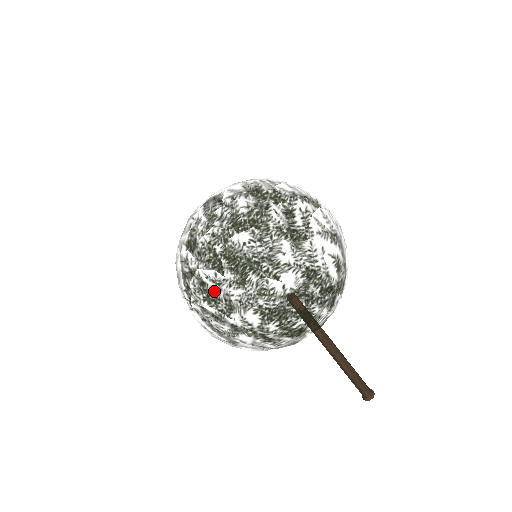
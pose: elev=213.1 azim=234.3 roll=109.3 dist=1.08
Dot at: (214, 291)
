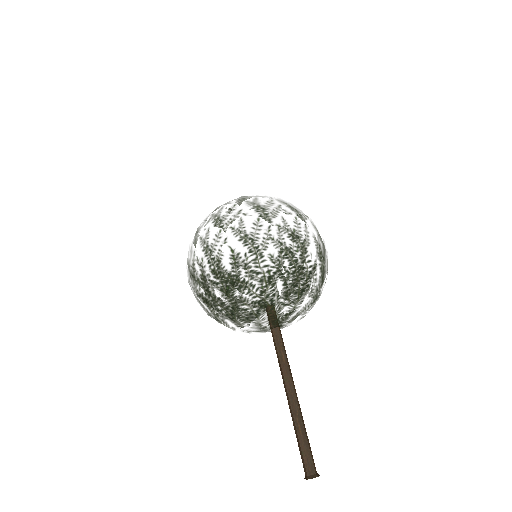
Dot at: occluded
